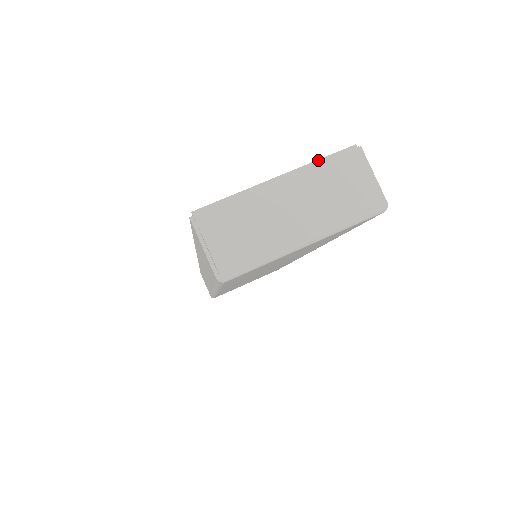
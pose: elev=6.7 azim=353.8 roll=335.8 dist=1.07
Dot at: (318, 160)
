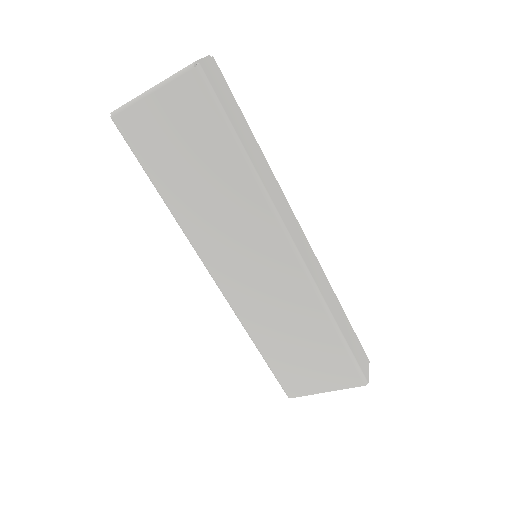
Dot at: occluded
